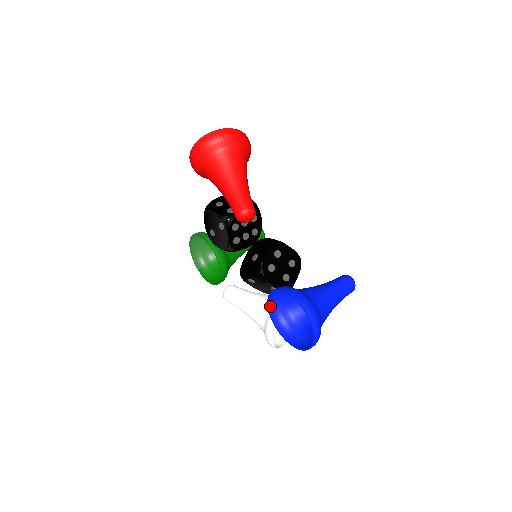
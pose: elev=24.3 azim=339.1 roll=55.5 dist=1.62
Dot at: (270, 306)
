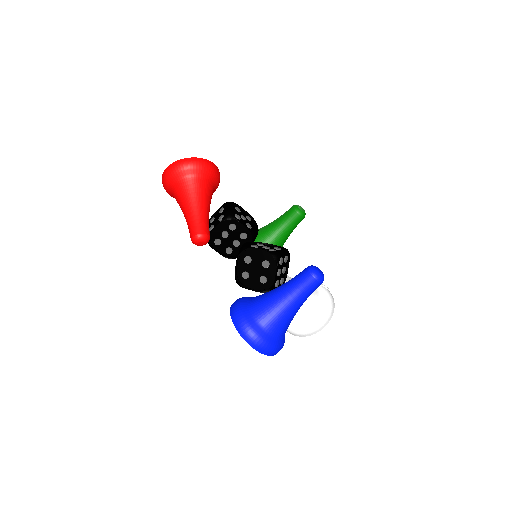
Dot at: occluded
